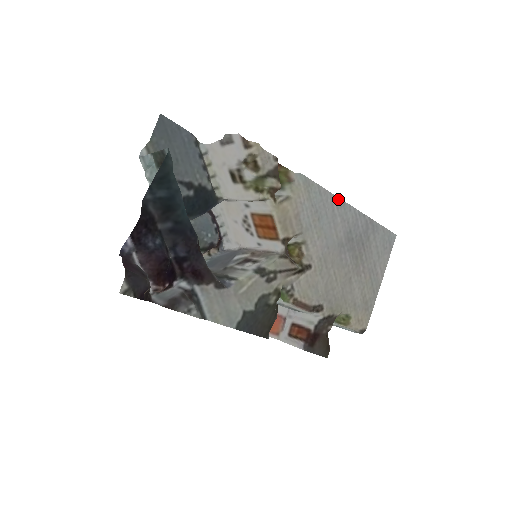
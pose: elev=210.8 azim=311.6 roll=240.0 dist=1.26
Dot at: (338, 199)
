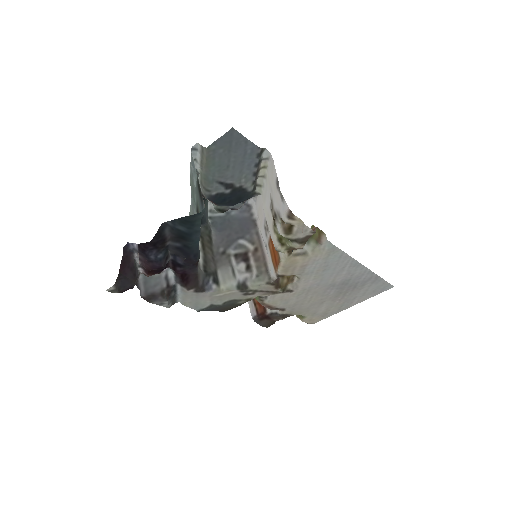
Dot at: (356, 262)
